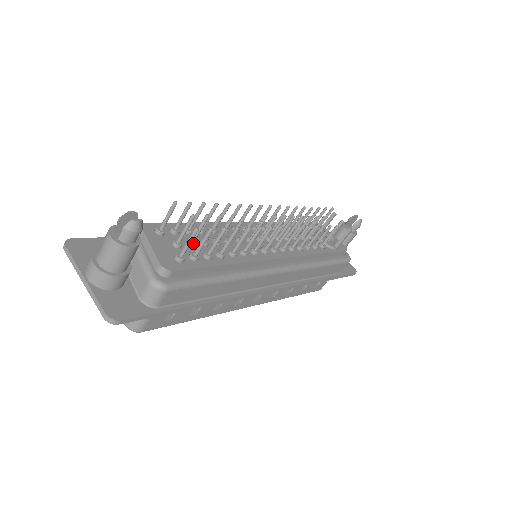
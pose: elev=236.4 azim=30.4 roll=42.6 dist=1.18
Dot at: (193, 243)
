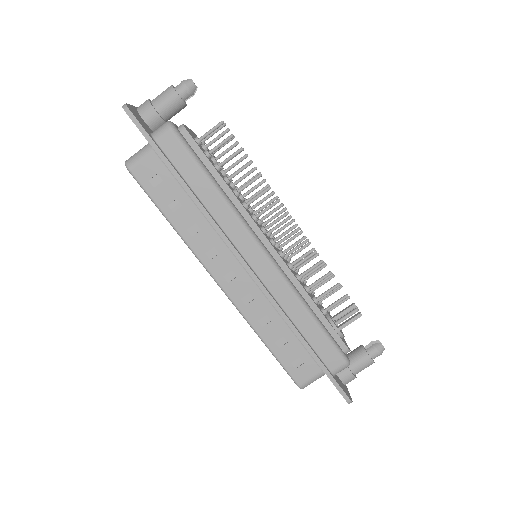
Dot at: (215, 159)
